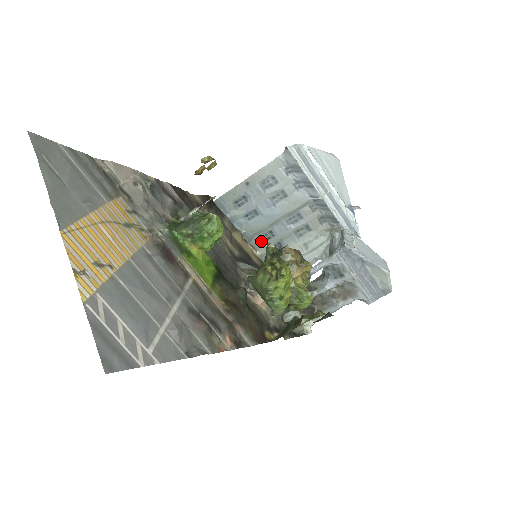
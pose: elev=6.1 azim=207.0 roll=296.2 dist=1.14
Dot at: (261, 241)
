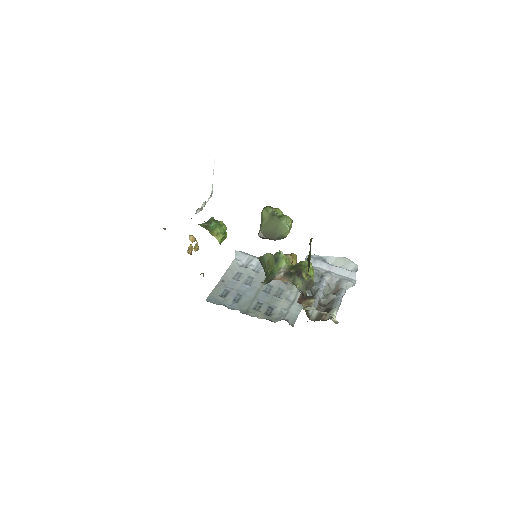
Dot at: (255, 311)
